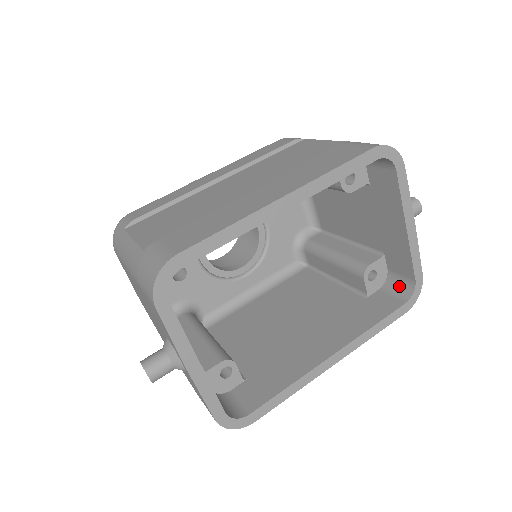
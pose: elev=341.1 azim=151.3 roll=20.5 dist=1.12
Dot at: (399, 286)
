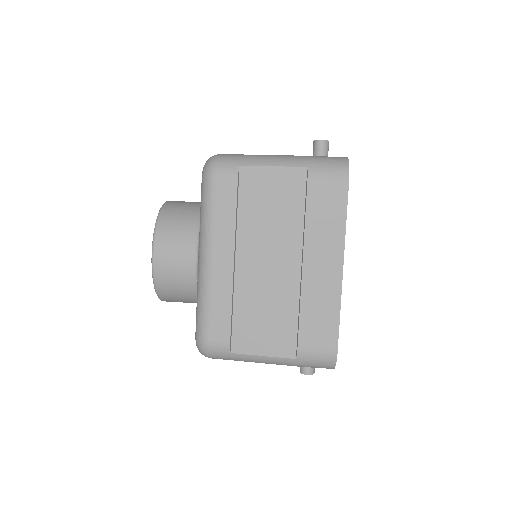
Dot at: occluded
